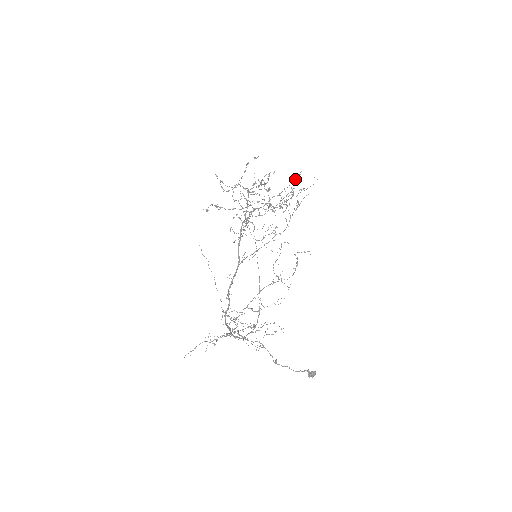
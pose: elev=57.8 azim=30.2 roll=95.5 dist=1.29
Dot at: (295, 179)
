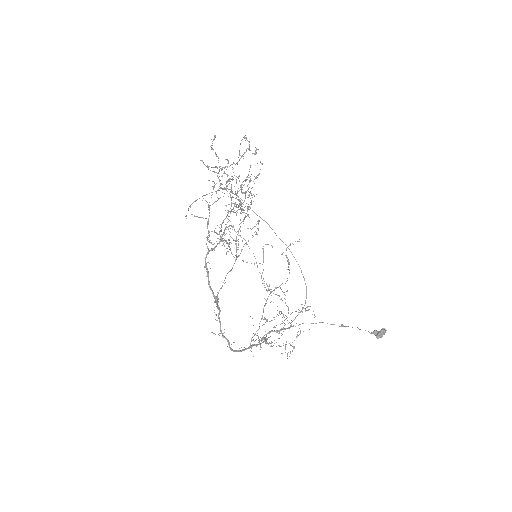
Dot at: (231, 186)
